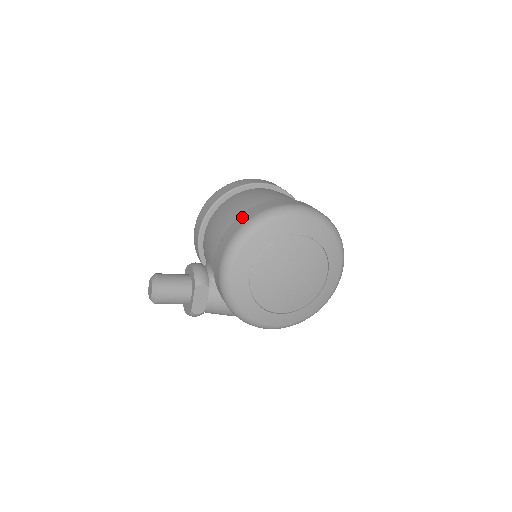
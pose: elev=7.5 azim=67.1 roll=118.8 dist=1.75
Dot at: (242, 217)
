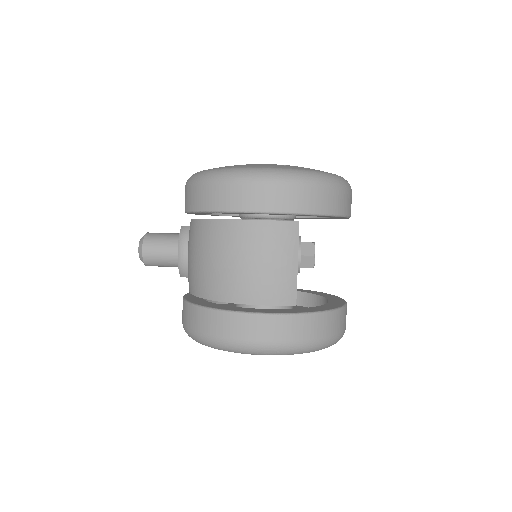
Dot at: (195, 315)
